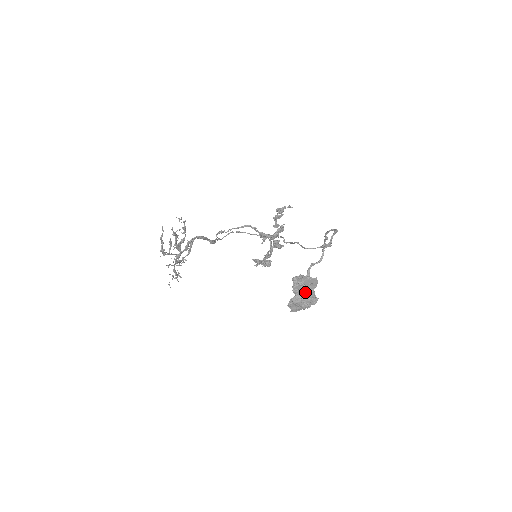
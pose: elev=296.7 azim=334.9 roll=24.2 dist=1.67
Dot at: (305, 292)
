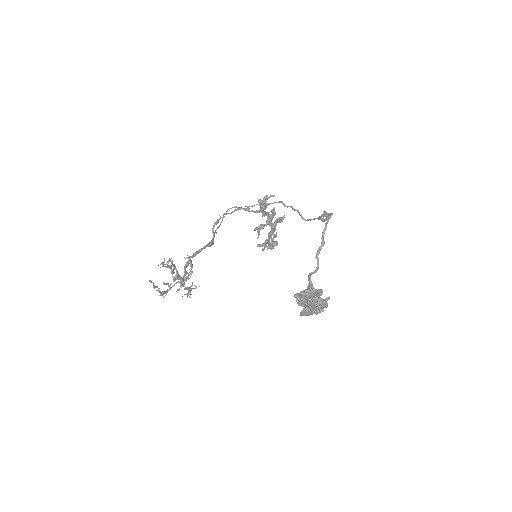
Dot at: (312, 306)
